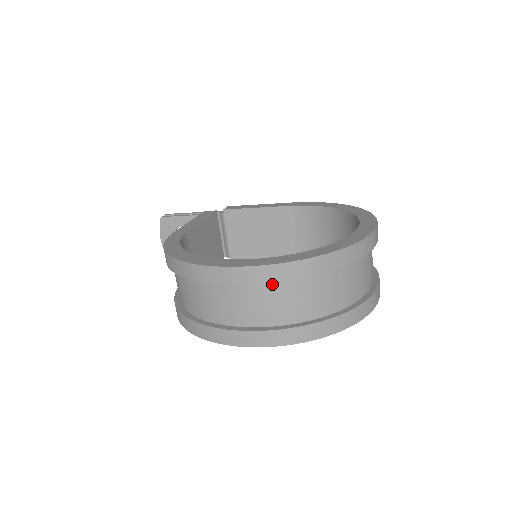
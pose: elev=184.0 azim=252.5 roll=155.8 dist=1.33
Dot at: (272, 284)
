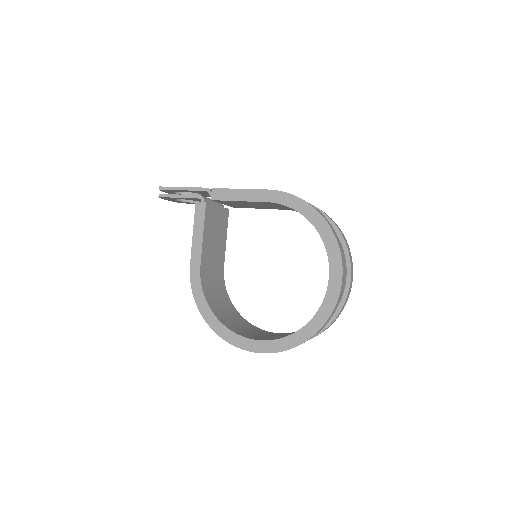
Dot at: occluded
